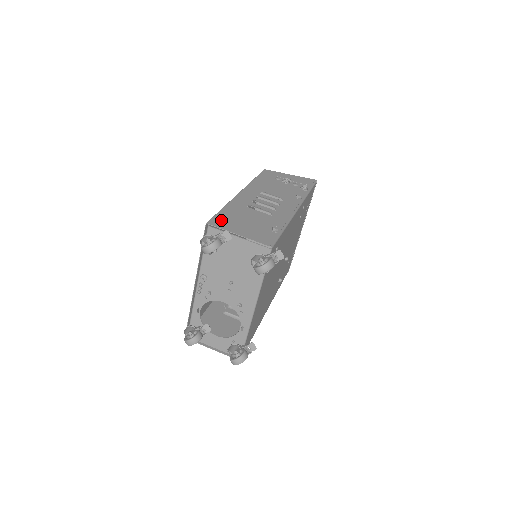
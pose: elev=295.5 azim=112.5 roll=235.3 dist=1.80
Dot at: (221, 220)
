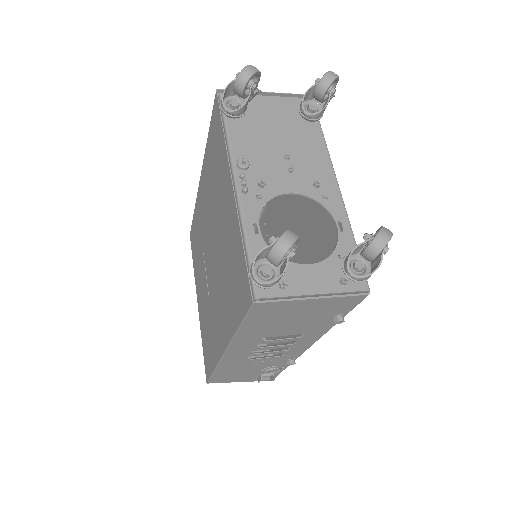
Dot at: occluded
